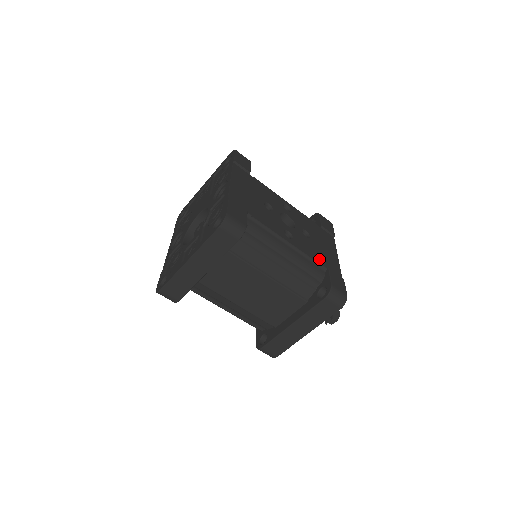
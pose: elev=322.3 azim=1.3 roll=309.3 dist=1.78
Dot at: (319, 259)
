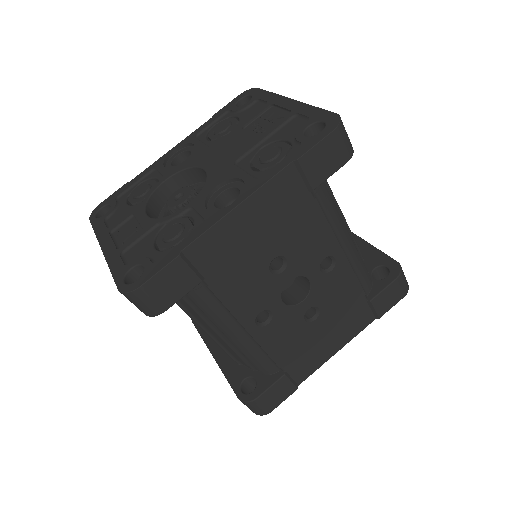
Dot at: (286, 357)
